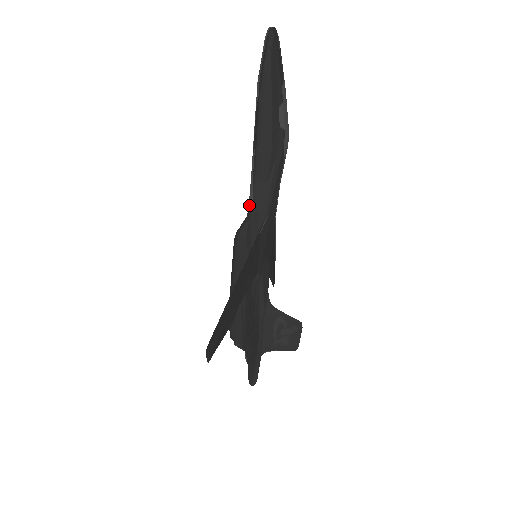
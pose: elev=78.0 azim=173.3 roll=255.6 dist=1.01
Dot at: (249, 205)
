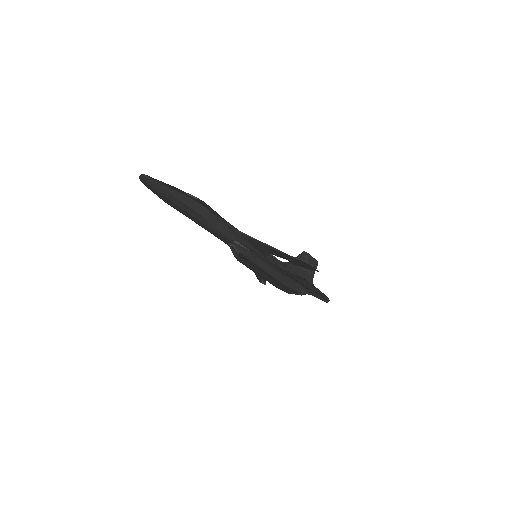
Dot at: (229, 238)
